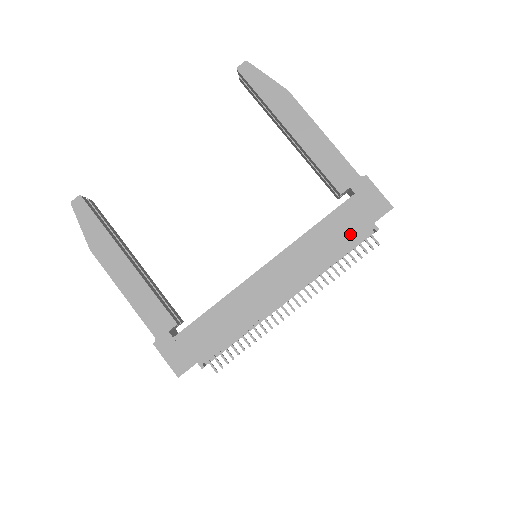
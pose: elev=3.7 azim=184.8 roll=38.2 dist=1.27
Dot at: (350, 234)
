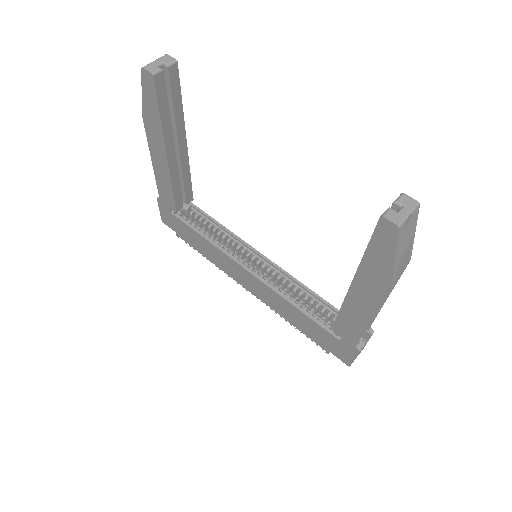
Dot at: (311, 334)
